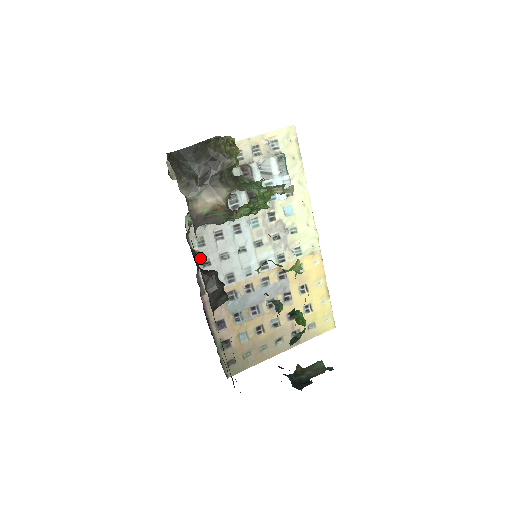
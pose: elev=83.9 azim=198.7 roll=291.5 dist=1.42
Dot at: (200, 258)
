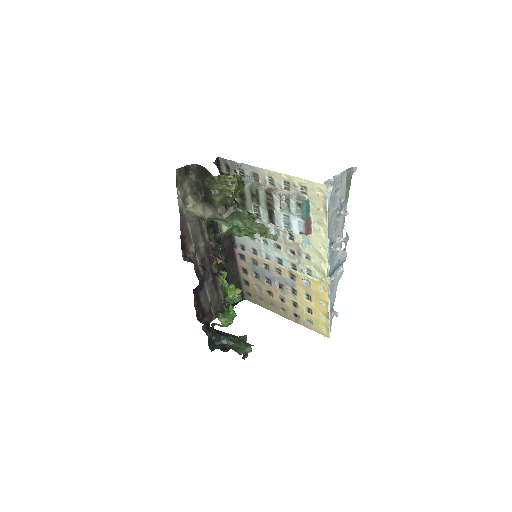
Dot at: occluded
